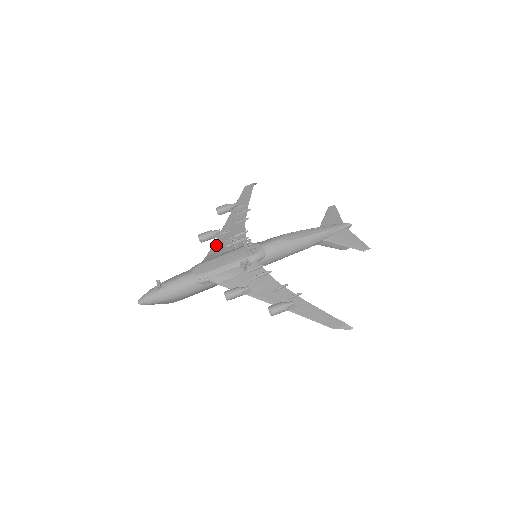
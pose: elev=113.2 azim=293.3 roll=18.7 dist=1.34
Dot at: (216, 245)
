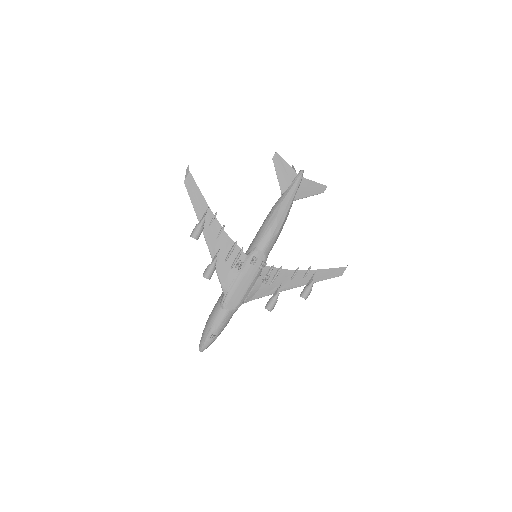
Dot at: (220, 271)
